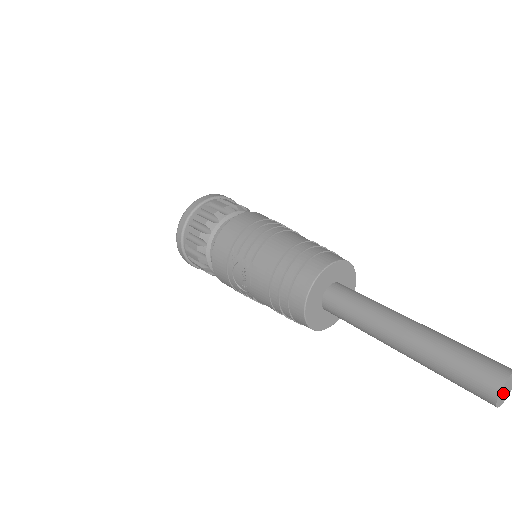
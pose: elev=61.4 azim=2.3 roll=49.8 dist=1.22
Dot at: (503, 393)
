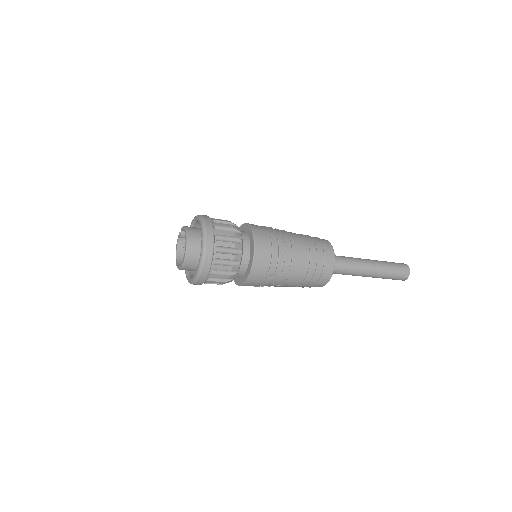
Dot at: occluded
